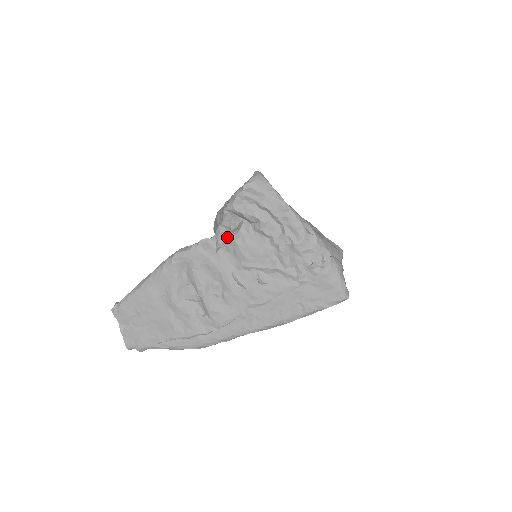
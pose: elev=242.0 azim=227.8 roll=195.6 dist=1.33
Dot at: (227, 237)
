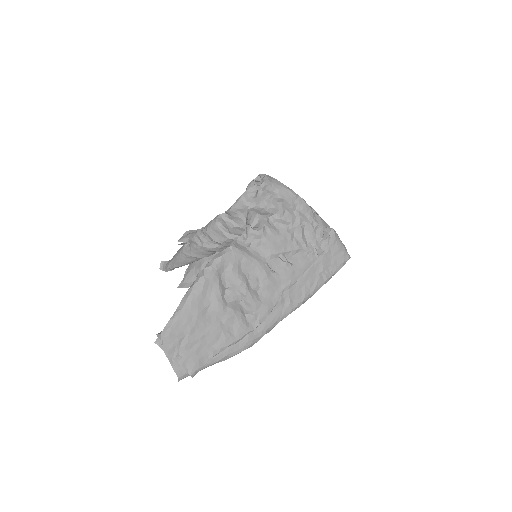
Dot at: (255, 232)
